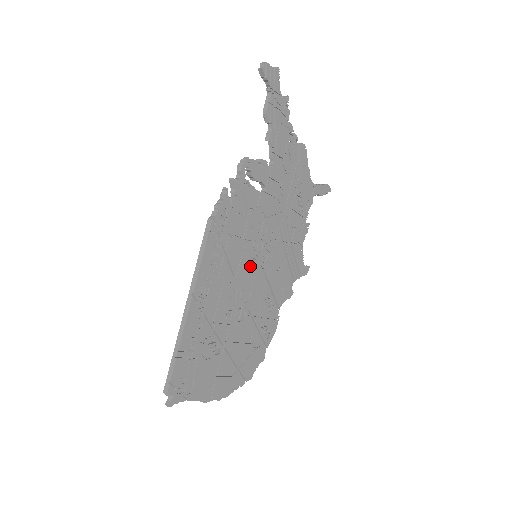
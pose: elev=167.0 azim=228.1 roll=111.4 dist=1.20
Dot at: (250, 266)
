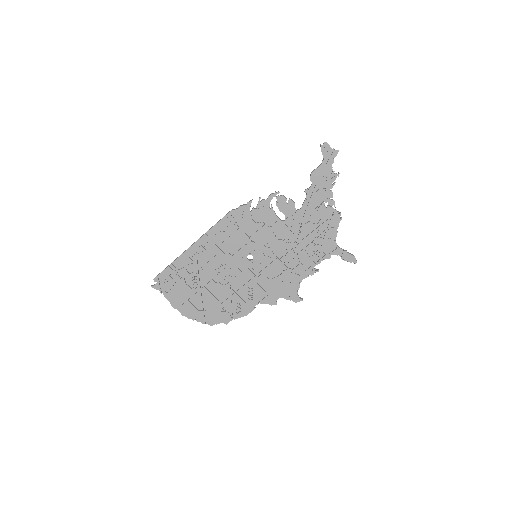
Dot at: (246, 258)
